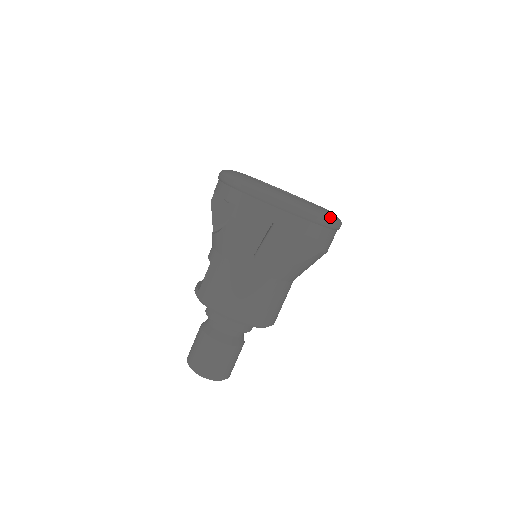
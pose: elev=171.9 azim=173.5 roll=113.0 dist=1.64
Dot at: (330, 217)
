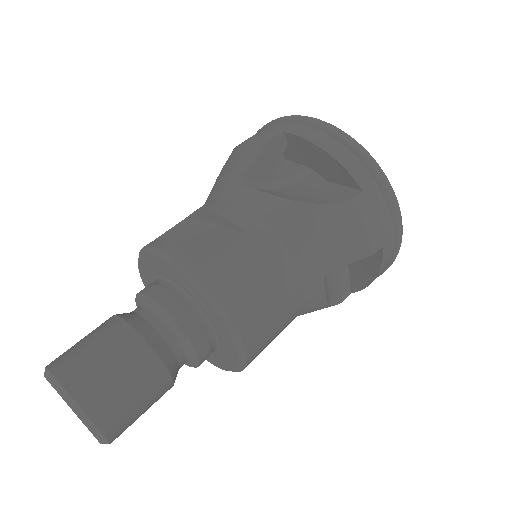
Dot at: occluded
